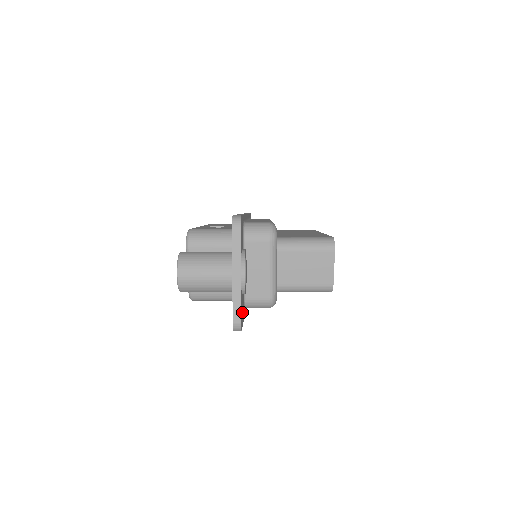
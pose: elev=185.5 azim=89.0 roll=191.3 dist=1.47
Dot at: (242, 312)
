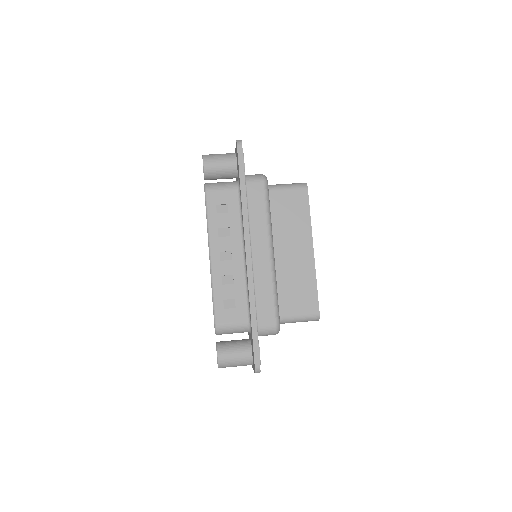
Dot at: occluded
